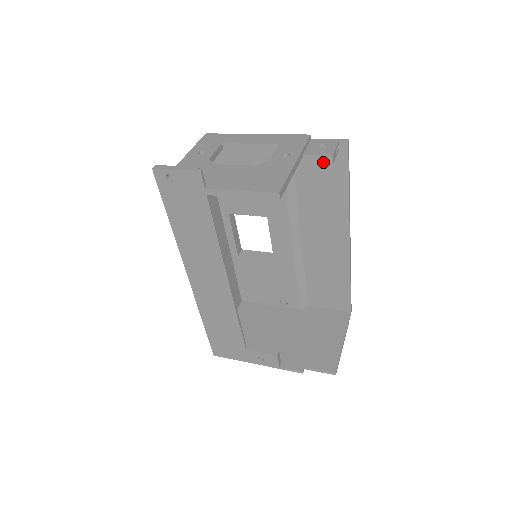
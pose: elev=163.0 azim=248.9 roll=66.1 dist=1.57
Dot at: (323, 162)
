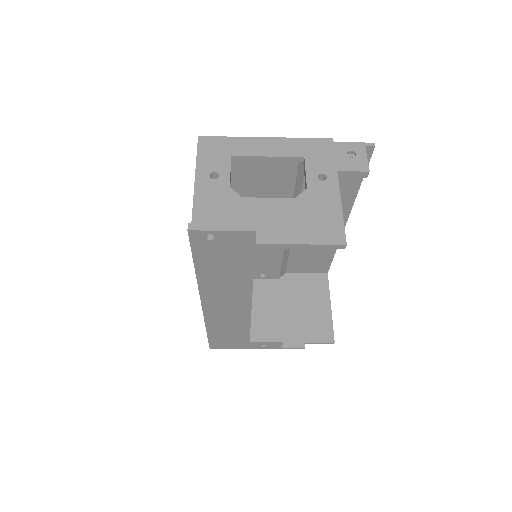
Dot at: (356, 177)
